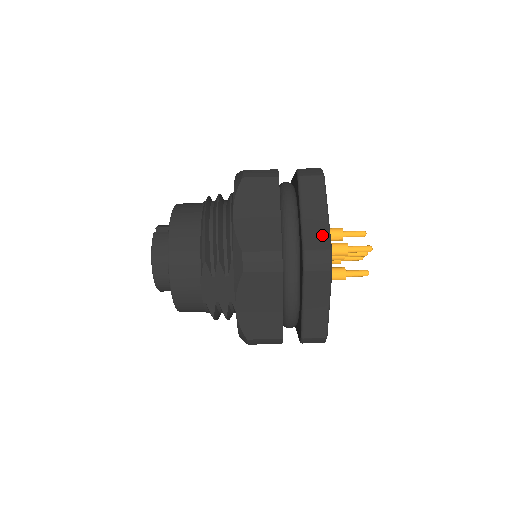
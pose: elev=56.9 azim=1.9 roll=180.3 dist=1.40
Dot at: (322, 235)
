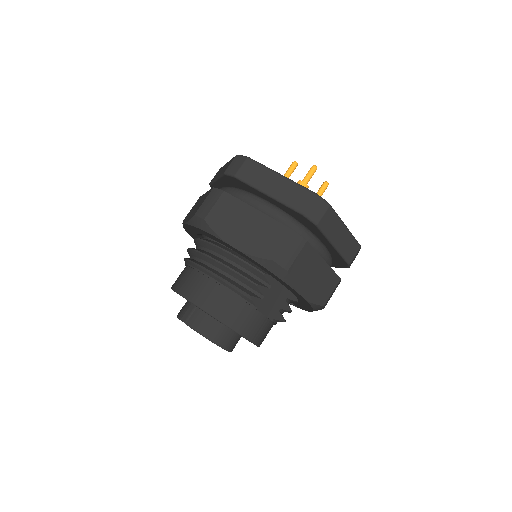
Dot at: (299, 192)
